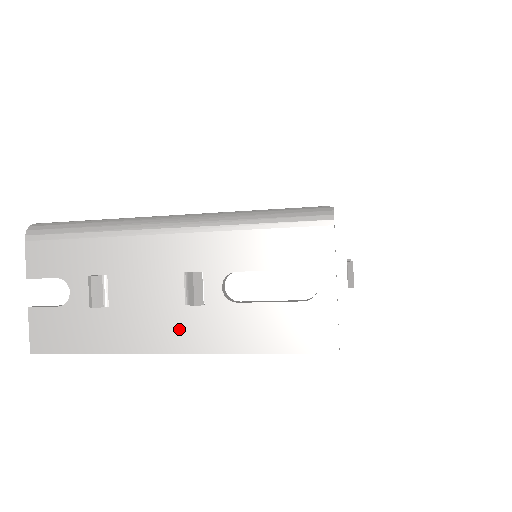
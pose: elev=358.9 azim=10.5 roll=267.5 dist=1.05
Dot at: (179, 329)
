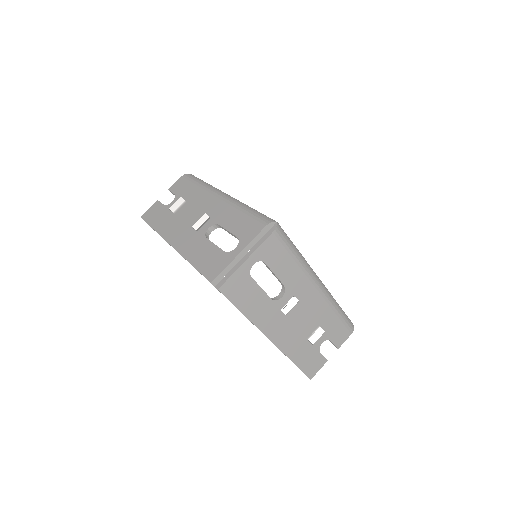
Dot at: (181, 236)
